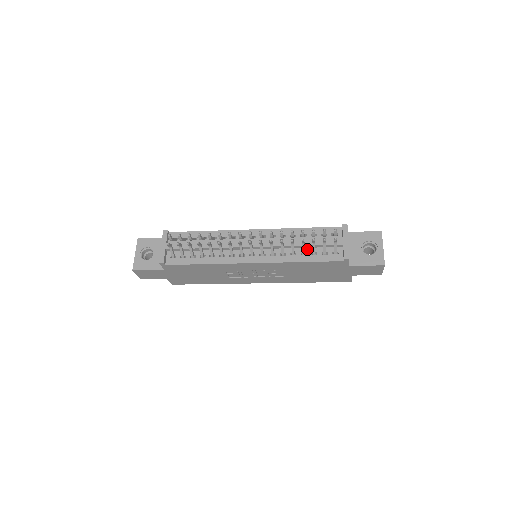
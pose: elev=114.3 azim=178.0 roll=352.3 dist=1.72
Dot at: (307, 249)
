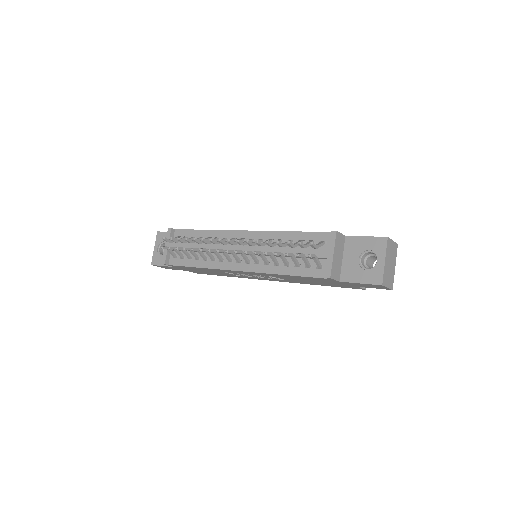
Dot at: (291, 259)
